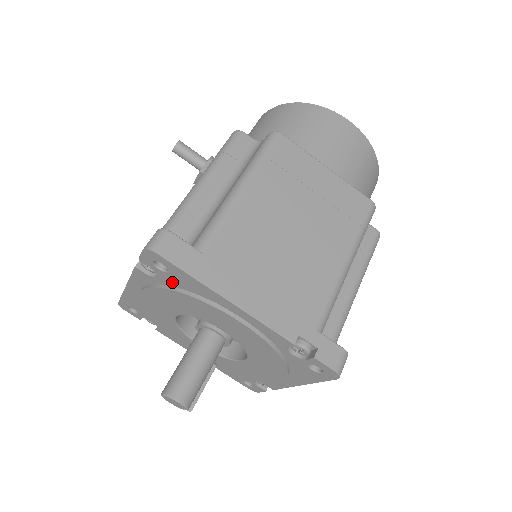
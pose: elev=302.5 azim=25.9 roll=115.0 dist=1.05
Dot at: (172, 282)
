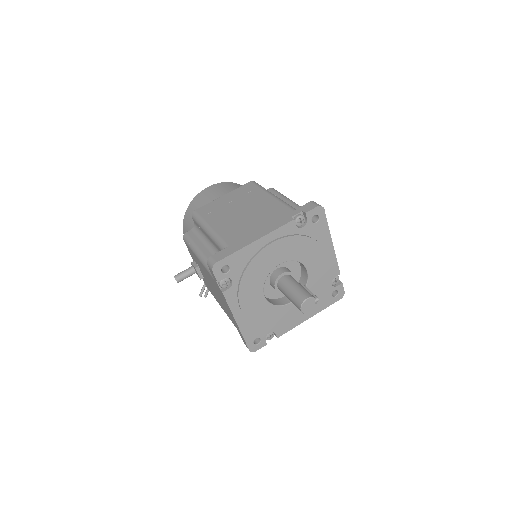
Dot at: (238, 272)
